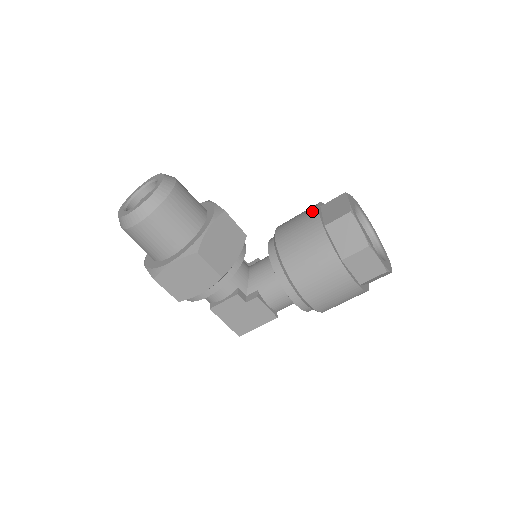
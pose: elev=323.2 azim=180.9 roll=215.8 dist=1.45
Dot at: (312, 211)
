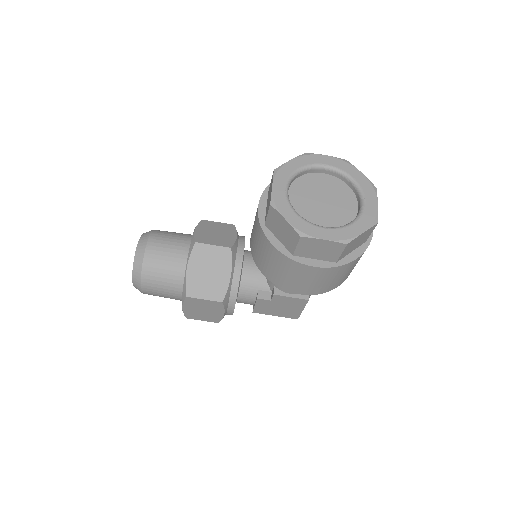
Dot at: occluded
